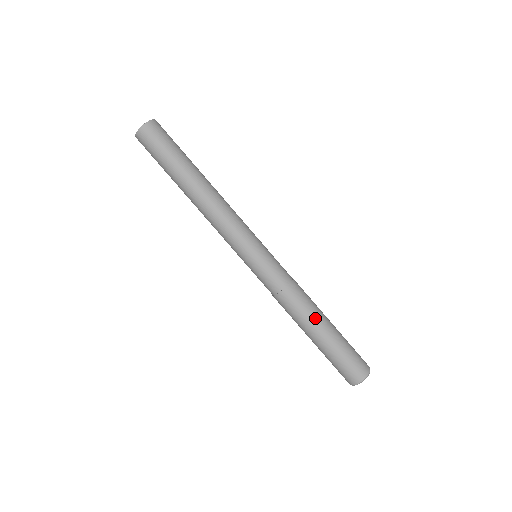
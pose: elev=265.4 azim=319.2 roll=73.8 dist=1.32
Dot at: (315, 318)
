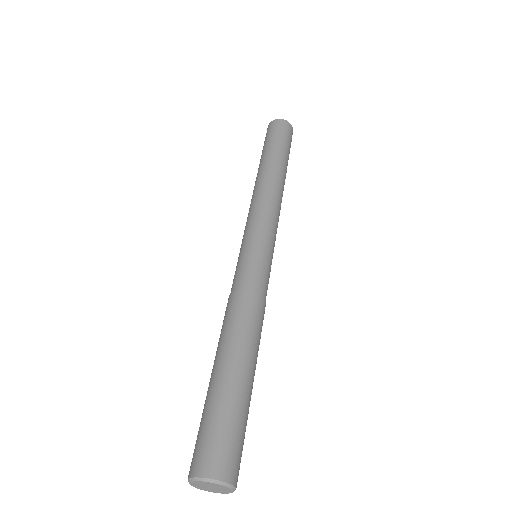
Dot at: (257, 353)
